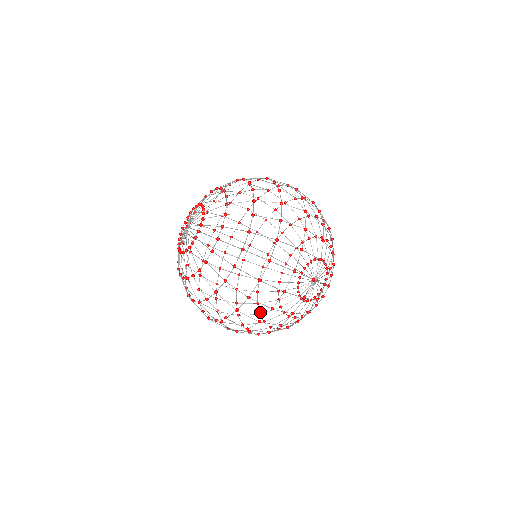
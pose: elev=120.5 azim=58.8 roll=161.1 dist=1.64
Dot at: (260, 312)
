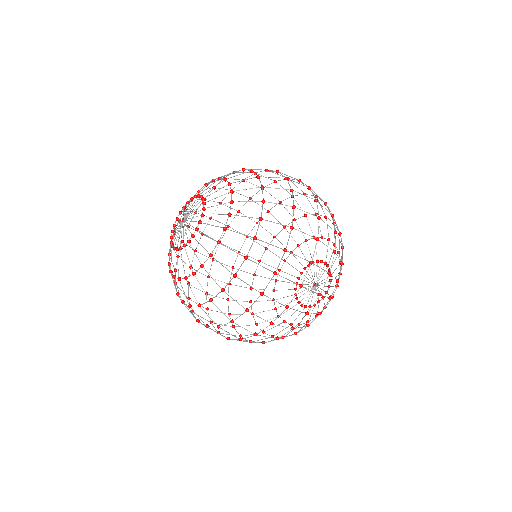
Dot at: (251, 300)
